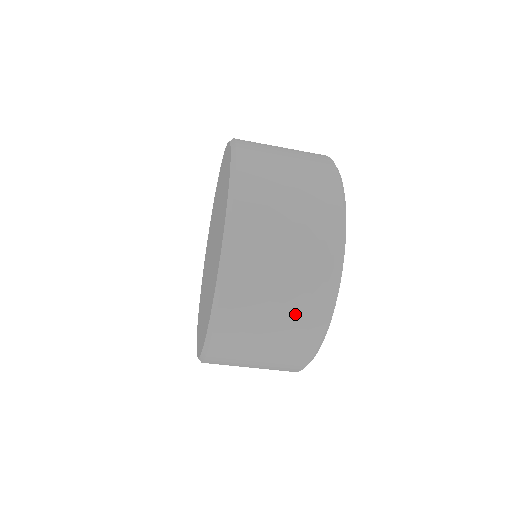
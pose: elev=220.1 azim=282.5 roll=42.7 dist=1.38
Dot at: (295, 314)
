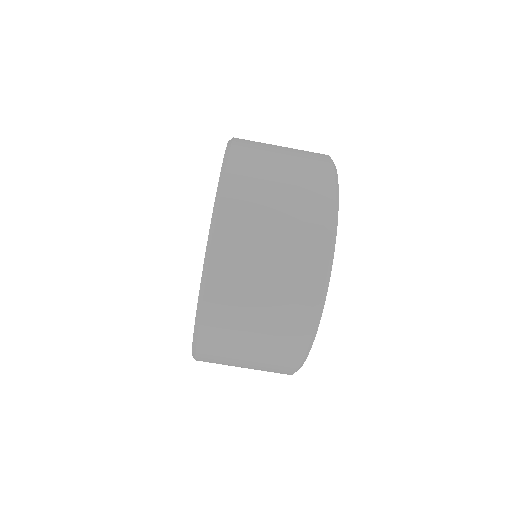
Dot at: (300, 153)
